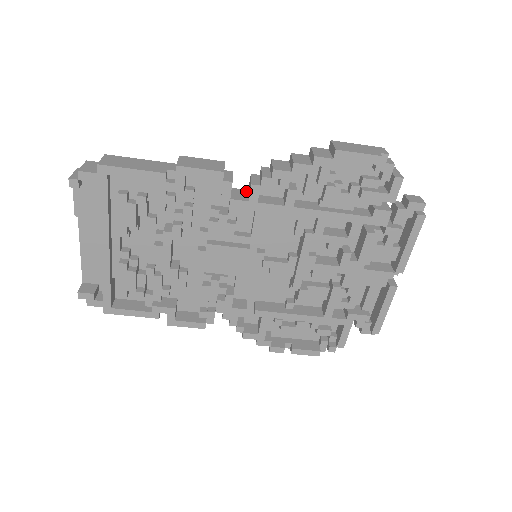
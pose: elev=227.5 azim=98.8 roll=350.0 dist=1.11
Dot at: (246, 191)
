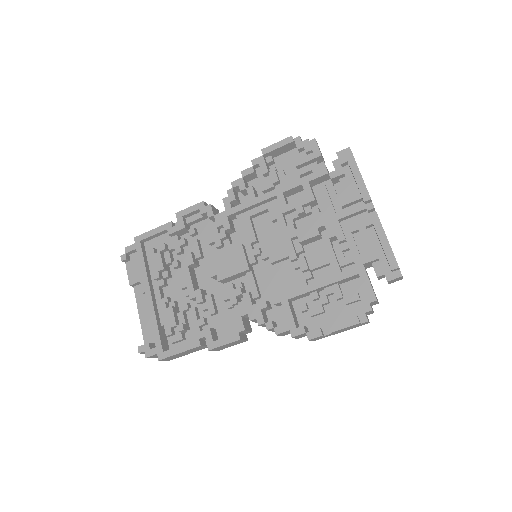
Dot at: occluded
